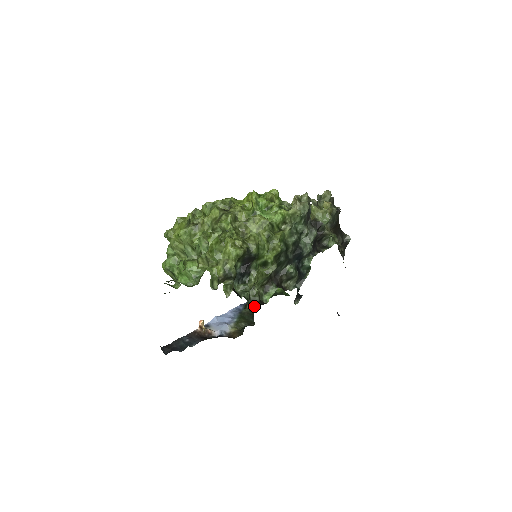
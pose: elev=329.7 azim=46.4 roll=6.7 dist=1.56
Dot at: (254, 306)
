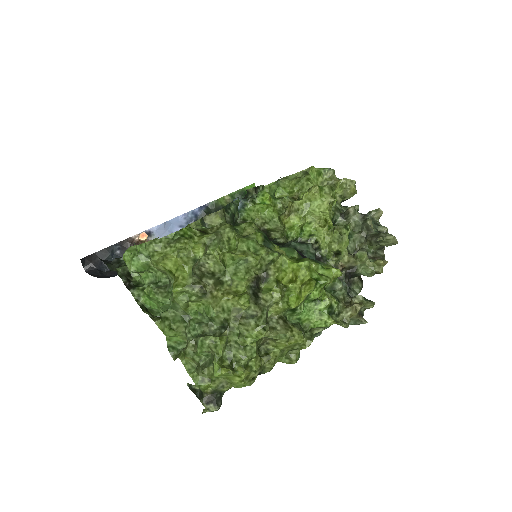
Dot at: occluded
